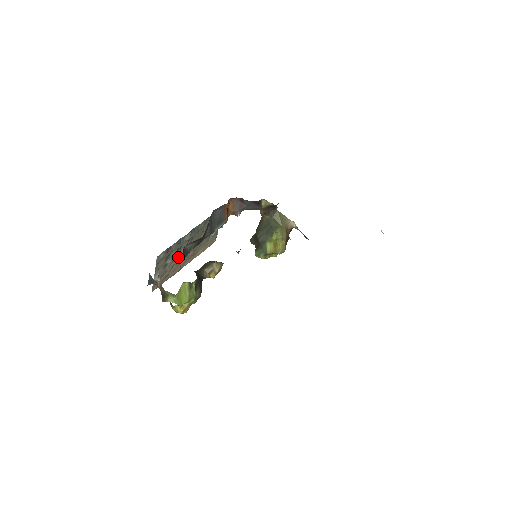
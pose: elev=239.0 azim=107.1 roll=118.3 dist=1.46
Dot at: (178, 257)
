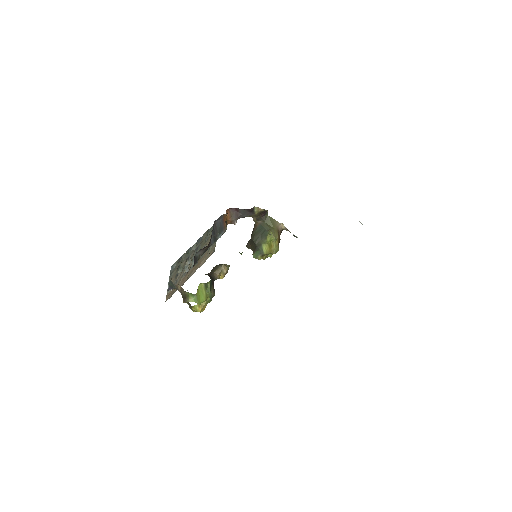
Dot at: (186, 267)
